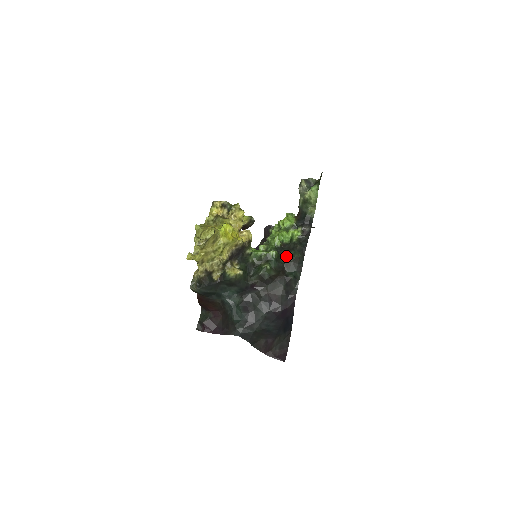
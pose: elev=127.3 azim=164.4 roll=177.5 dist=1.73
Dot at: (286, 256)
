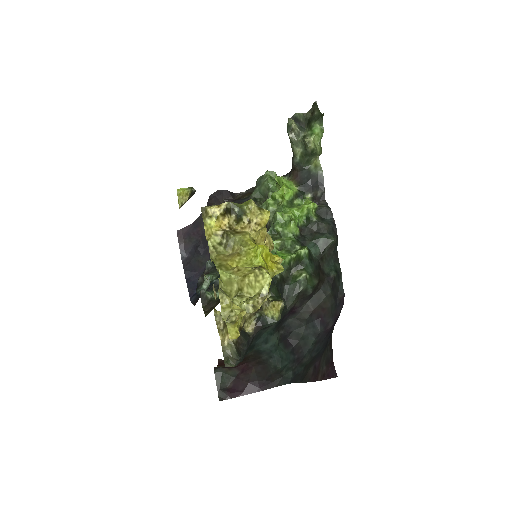
Dot at: (316, 247)
